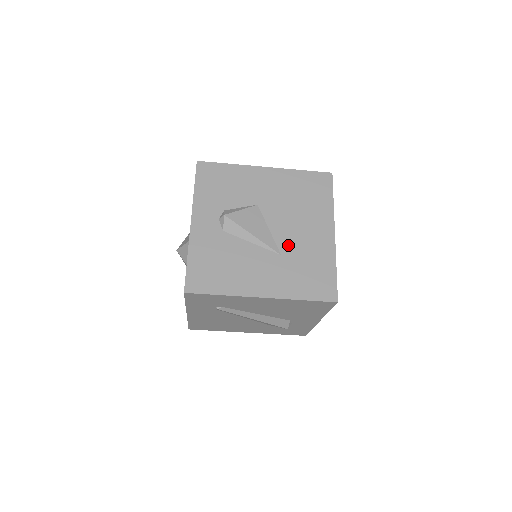
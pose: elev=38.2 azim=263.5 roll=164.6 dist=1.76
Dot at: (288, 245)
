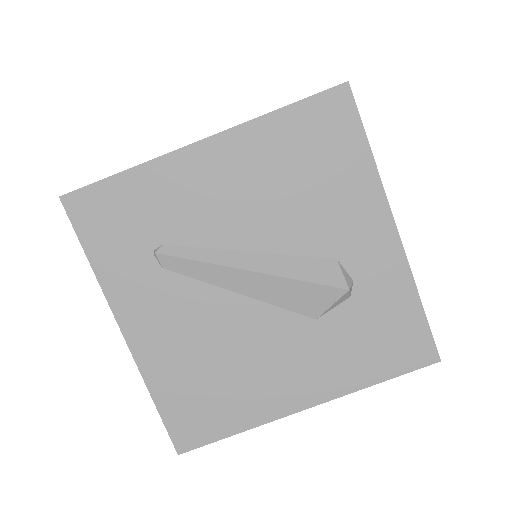
Dot at: occluded
